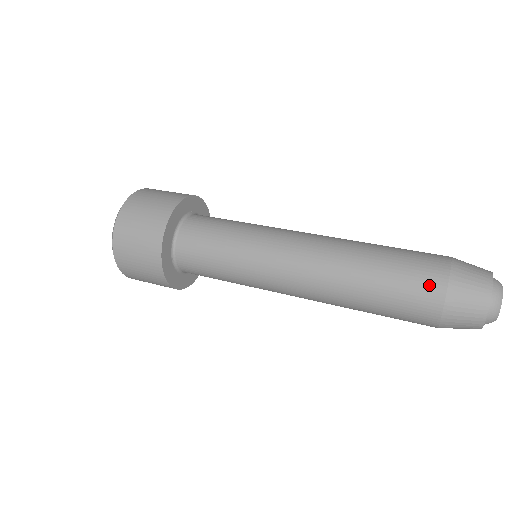
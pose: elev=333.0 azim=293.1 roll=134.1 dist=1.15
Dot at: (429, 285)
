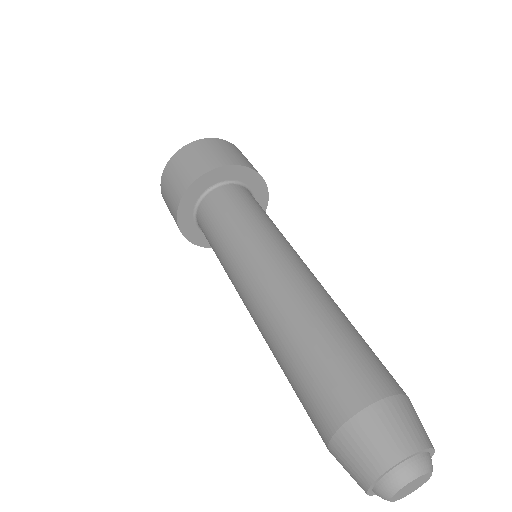
Dot at: occluded
